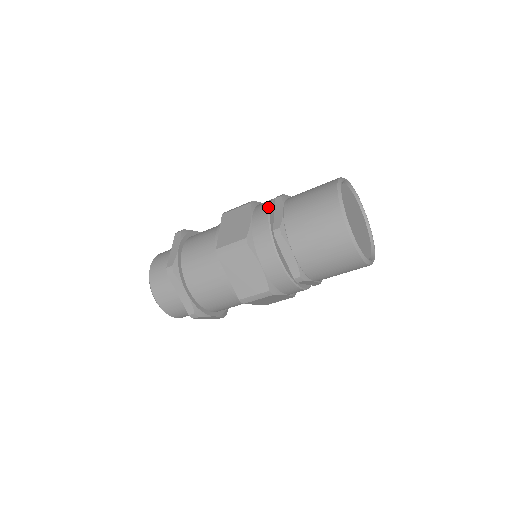
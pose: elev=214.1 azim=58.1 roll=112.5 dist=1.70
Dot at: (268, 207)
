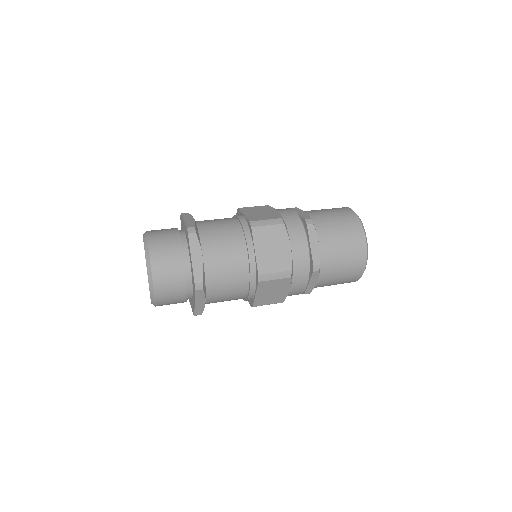
Dot at: (306, 237)
